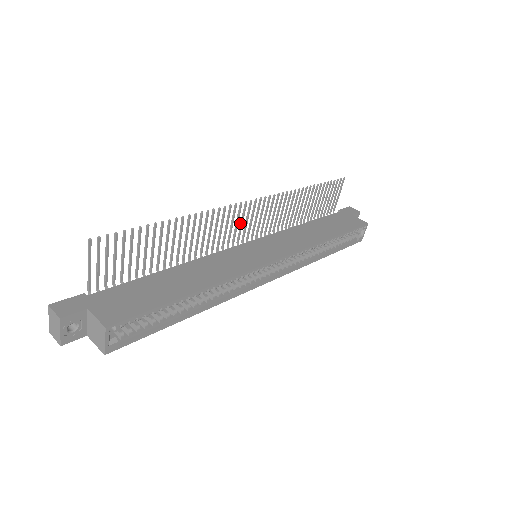
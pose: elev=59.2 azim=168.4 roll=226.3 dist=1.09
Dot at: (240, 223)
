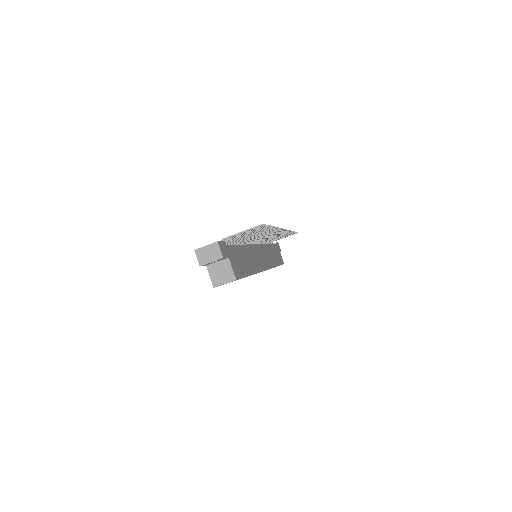
Dot at: occluded
